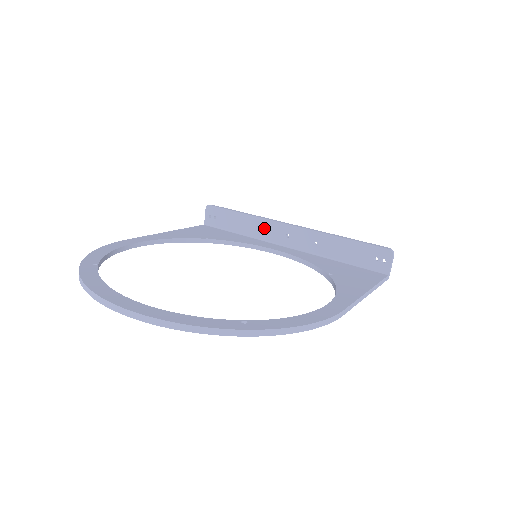
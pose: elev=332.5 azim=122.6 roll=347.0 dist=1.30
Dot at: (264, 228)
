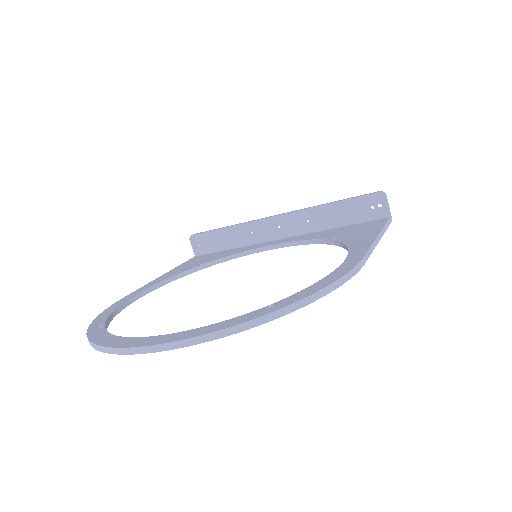
Dot at: (252, 231)
